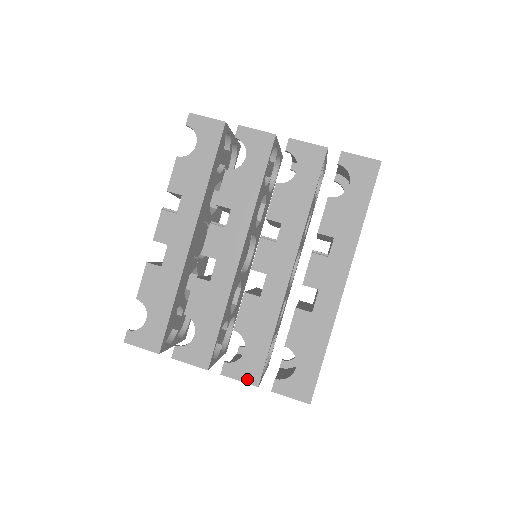
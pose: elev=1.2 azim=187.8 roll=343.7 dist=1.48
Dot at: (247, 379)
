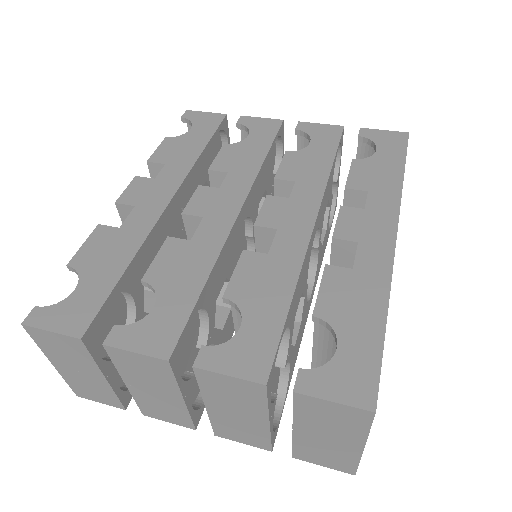
Dot at: (244, 371)
